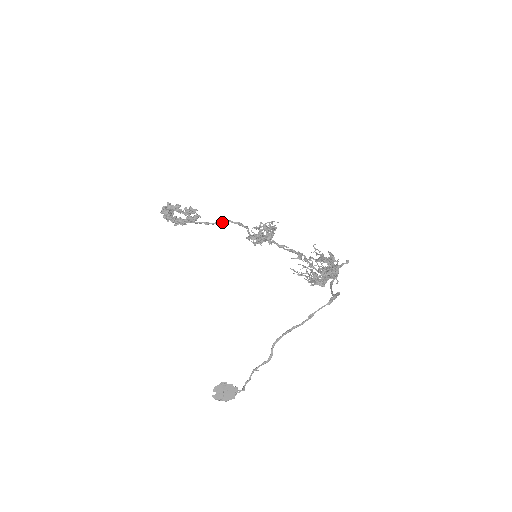
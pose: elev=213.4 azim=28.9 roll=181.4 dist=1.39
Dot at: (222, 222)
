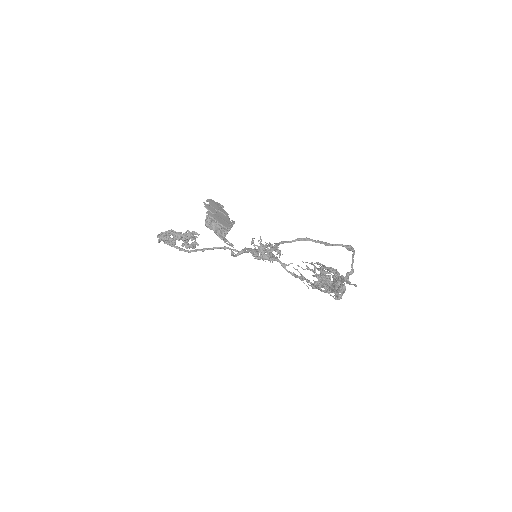
Dot at: (221, 248)
